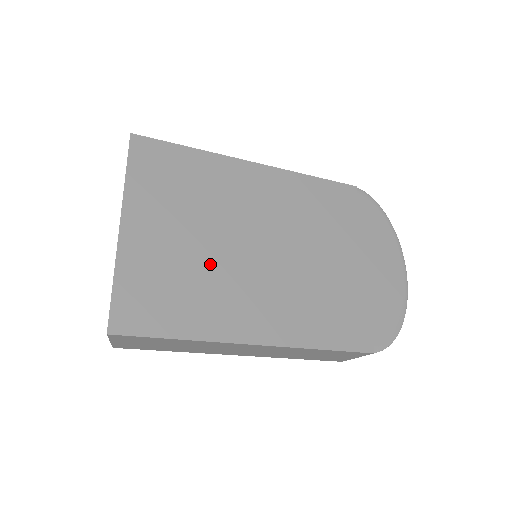
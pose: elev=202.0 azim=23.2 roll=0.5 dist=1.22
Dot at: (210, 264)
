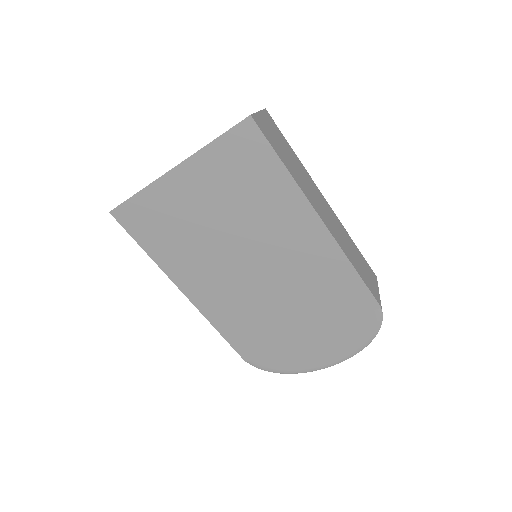
Dot at: (205, 240)
